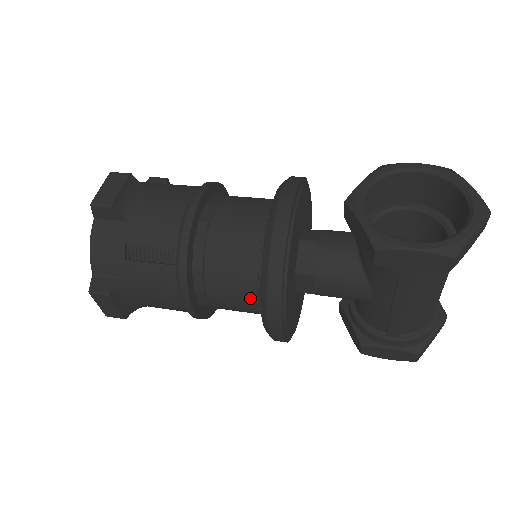
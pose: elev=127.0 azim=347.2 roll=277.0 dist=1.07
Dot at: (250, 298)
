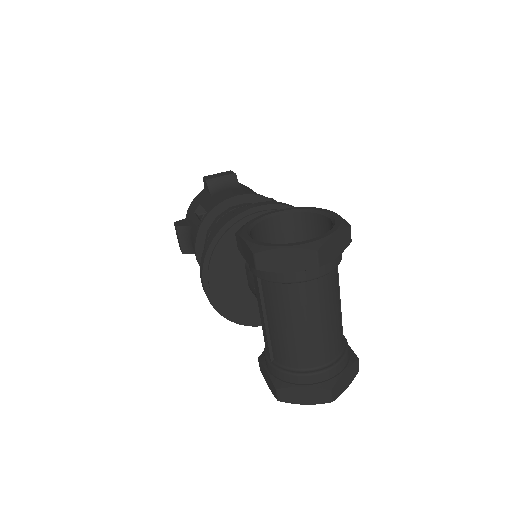
Dot at: occluded
